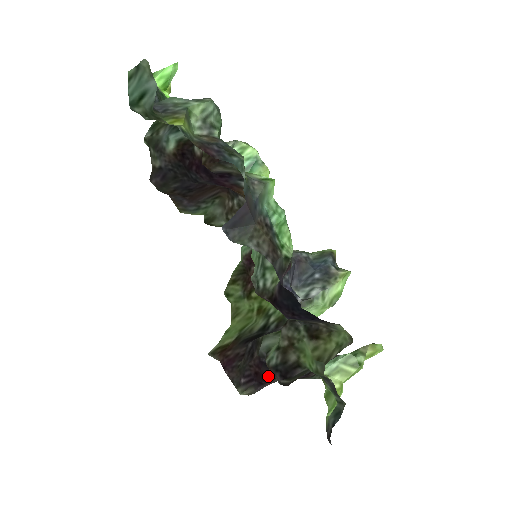
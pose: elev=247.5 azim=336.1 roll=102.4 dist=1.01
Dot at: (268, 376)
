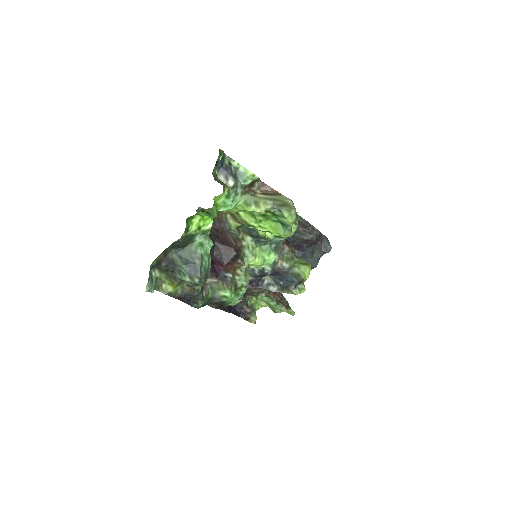
Dot at: occluded
